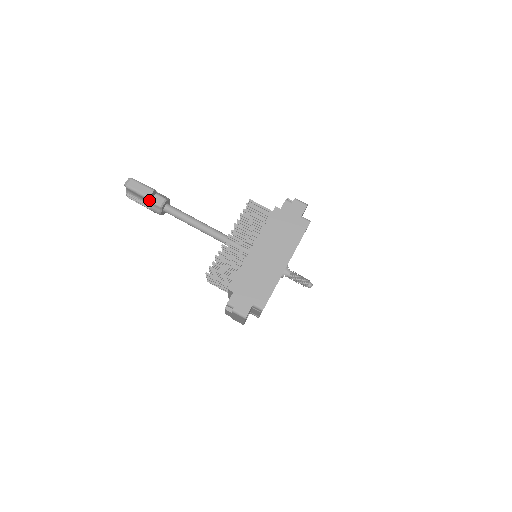
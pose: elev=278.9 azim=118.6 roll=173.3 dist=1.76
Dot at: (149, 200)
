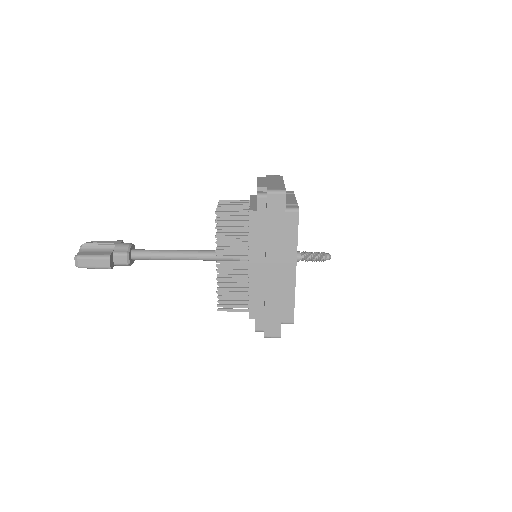
Dot at: (112, 267)
